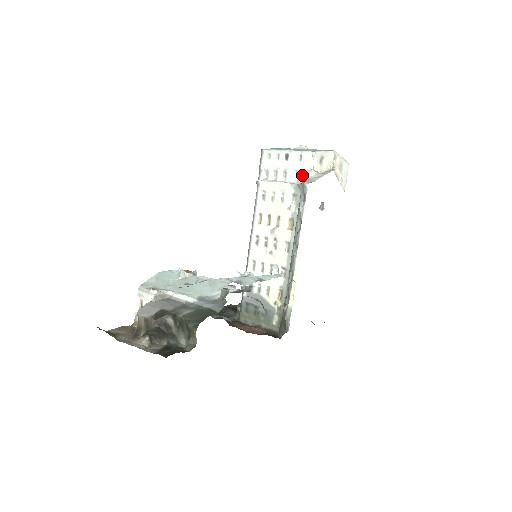
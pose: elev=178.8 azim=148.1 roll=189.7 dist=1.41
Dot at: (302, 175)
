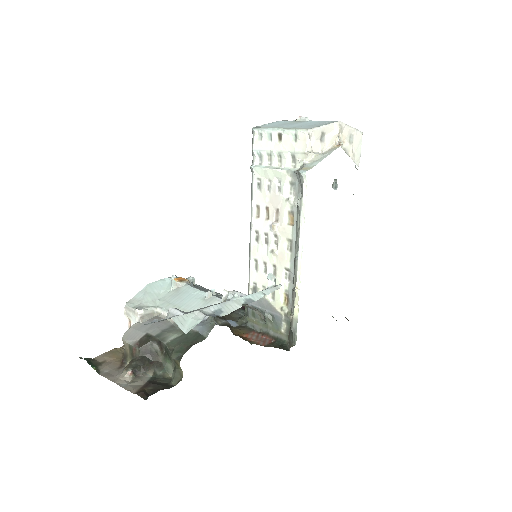
Dot at: (299, 159)
